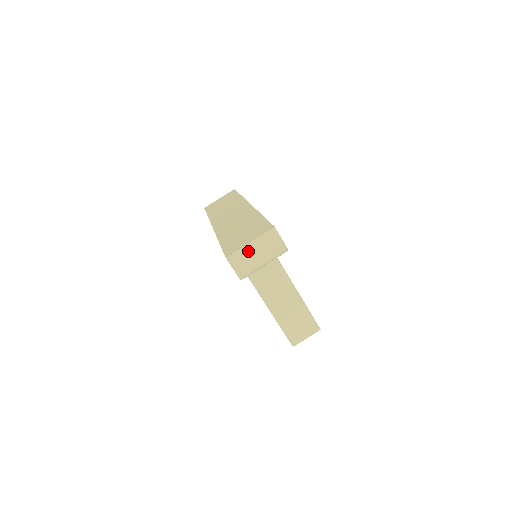
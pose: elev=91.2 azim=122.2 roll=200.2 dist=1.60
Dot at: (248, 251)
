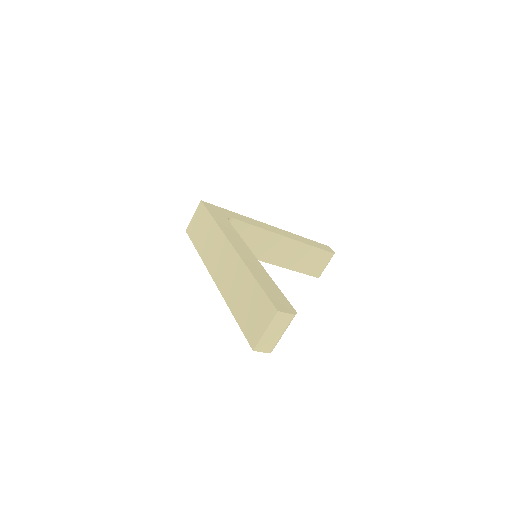
Dot at: (267, 337)
